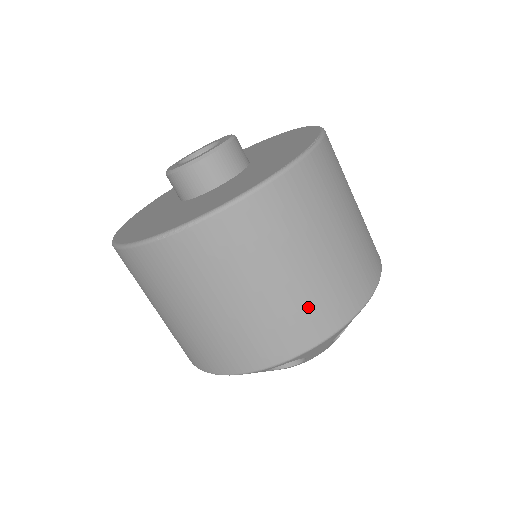
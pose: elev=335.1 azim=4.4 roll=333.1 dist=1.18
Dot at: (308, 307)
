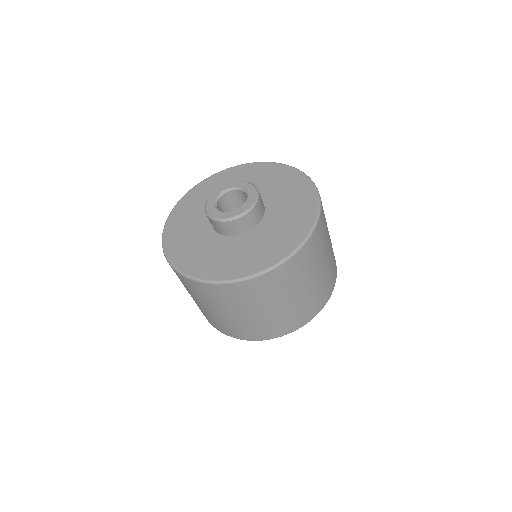
Dot at: (255, 328)
